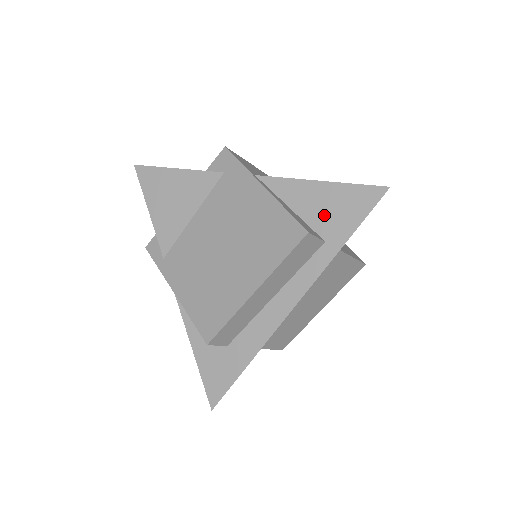
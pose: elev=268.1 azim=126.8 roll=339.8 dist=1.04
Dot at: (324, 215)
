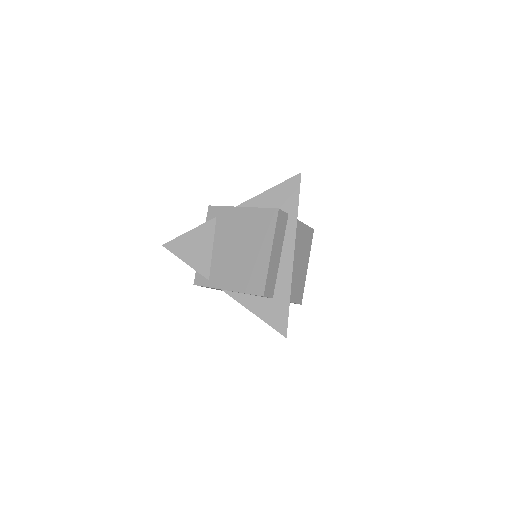
Dot at: (280, 203)
